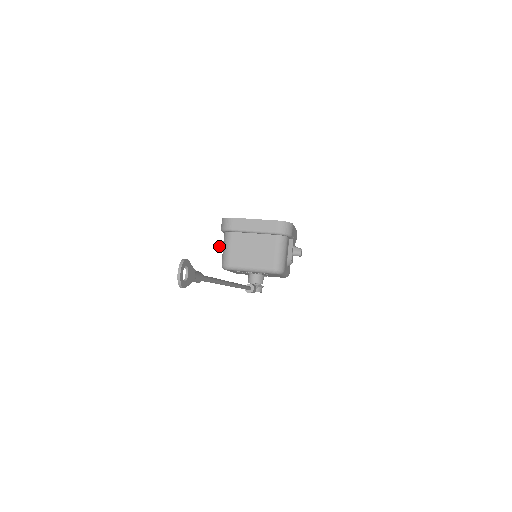
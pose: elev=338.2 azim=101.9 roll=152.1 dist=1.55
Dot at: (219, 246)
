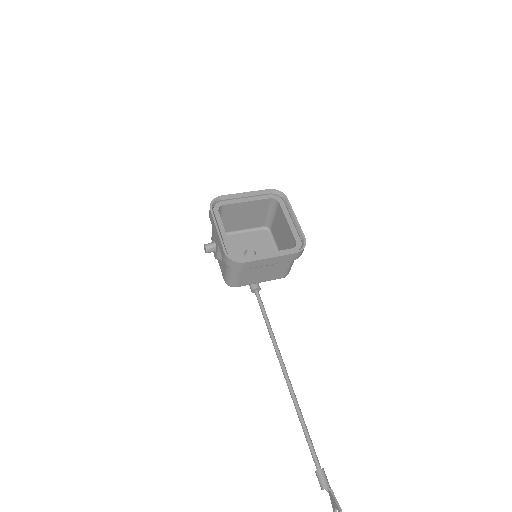
Dot at: (209, 252)
